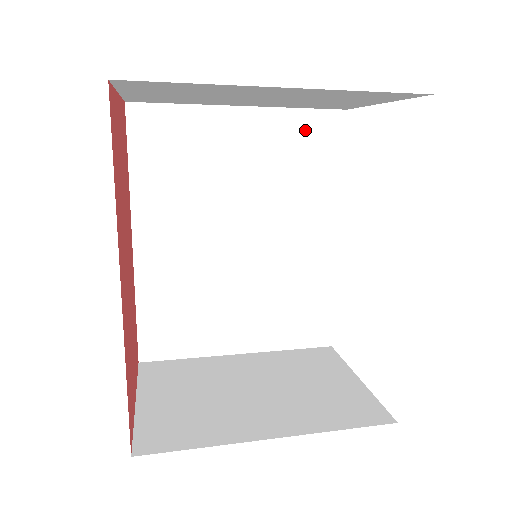
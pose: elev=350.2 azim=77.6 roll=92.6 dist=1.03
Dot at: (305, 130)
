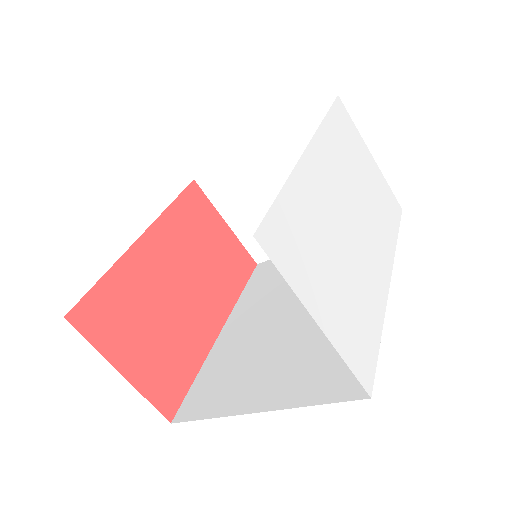
Dot at: occluded
